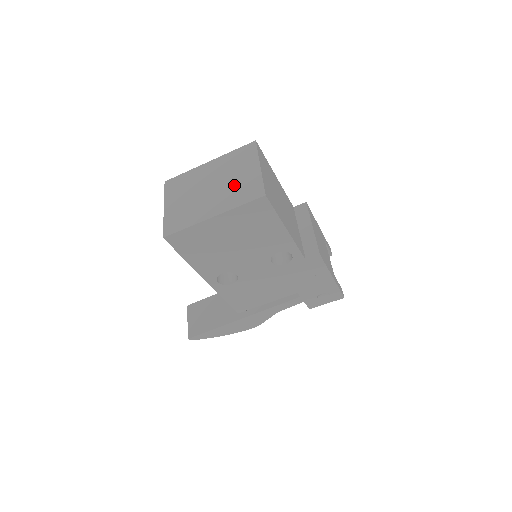
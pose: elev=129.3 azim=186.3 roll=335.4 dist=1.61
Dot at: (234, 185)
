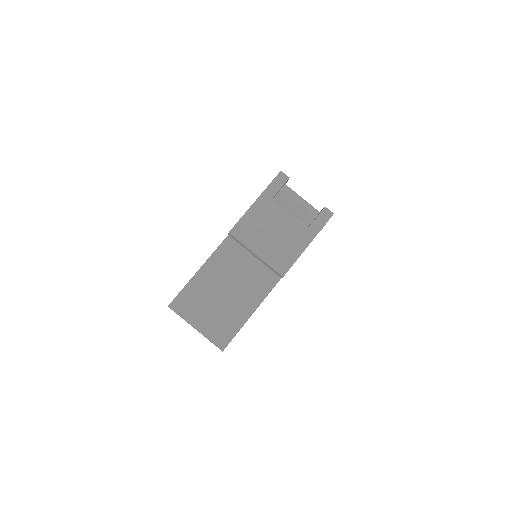
Dot at: occluded
